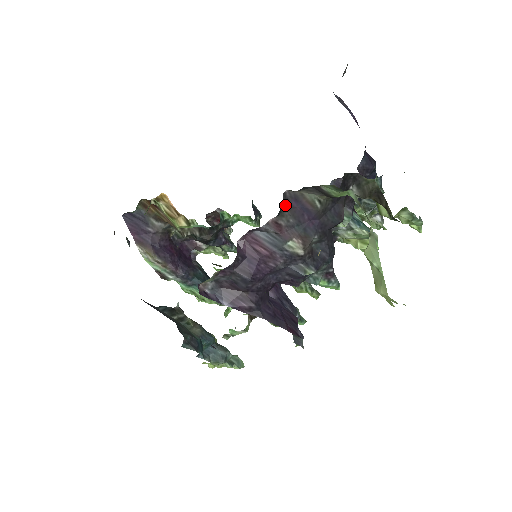
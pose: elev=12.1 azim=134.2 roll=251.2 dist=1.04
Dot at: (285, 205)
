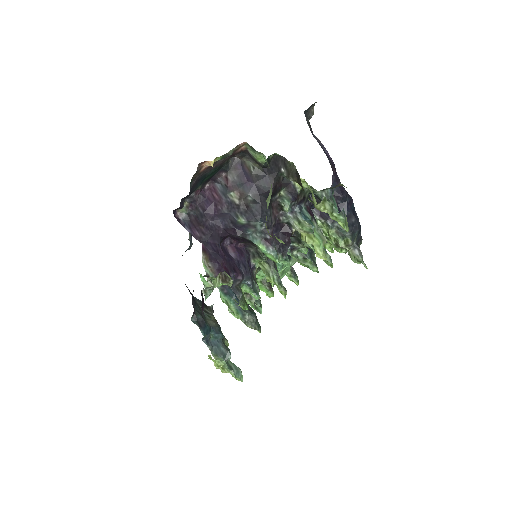
Dot at: (233, 166)
